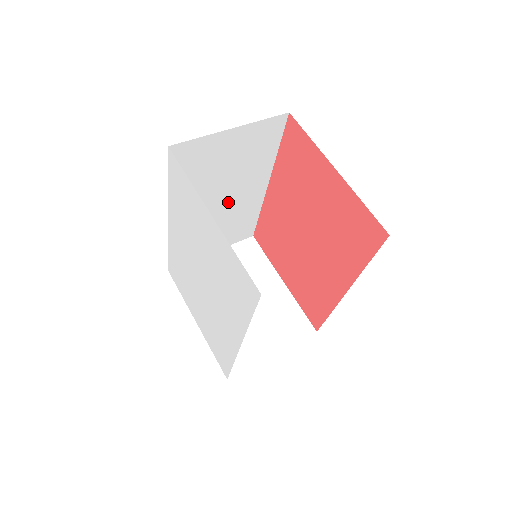
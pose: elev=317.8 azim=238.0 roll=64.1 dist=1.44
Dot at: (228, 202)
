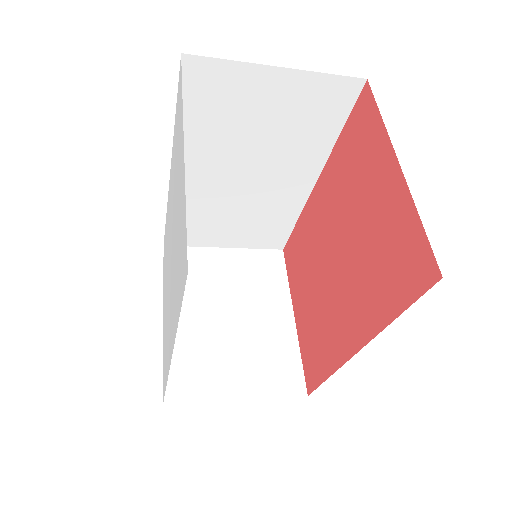
Dot at: (256, 184)
